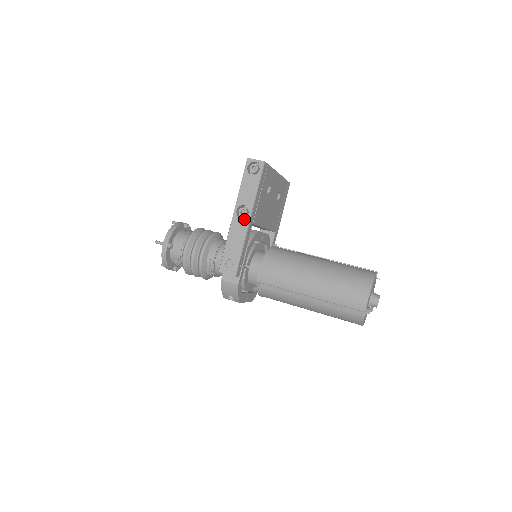
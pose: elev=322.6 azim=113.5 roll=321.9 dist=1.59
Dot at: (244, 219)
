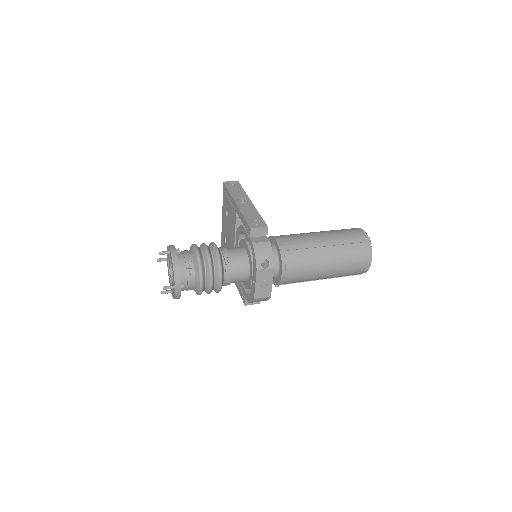
Dot at: (247, 202)
